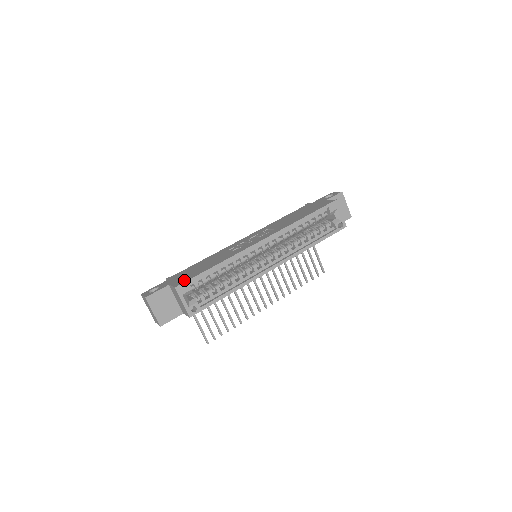
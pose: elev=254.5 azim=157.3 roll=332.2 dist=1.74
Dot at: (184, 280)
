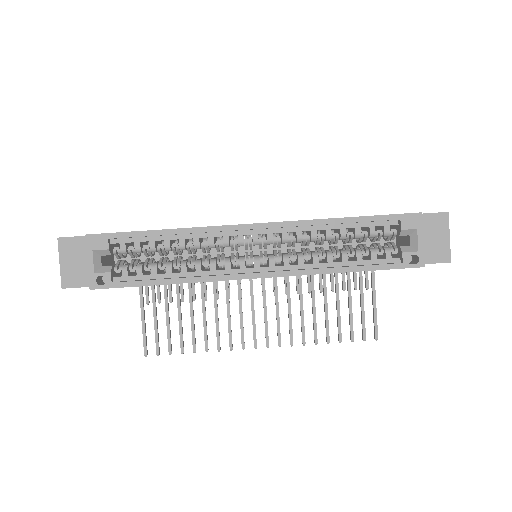
Dot at: occluded
